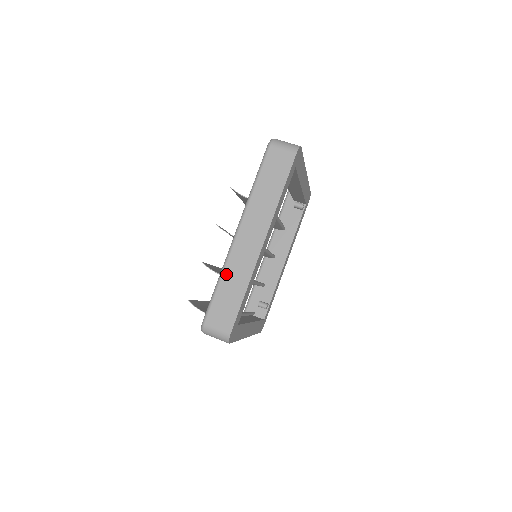
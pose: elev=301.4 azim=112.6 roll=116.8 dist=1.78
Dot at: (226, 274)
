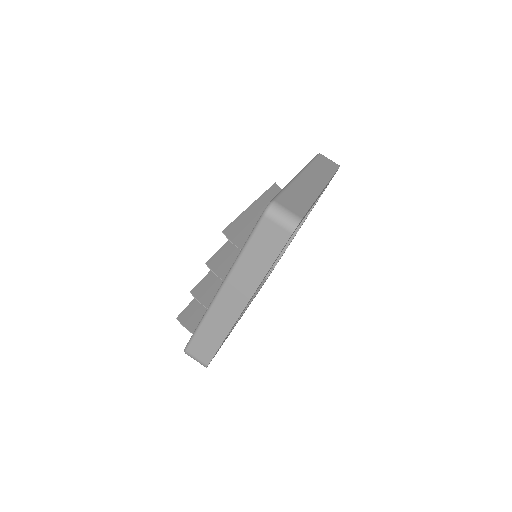
Dot at: (207, 321)
